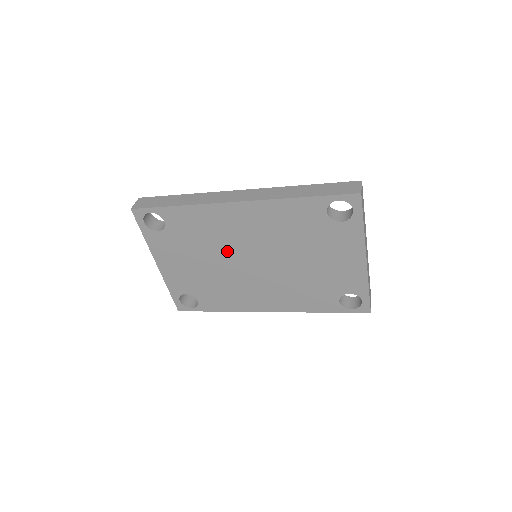
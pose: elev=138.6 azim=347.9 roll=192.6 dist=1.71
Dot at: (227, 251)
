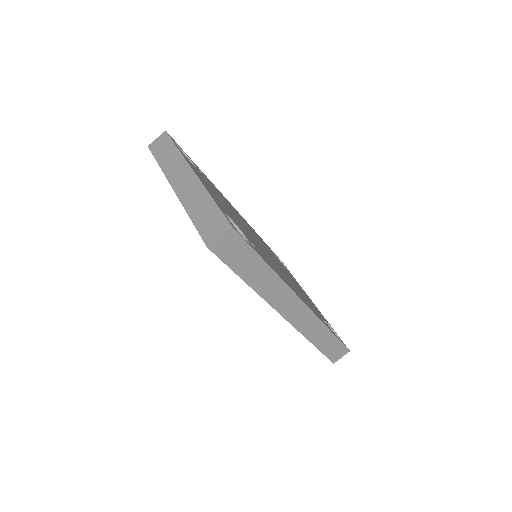
Dot at: occluded
